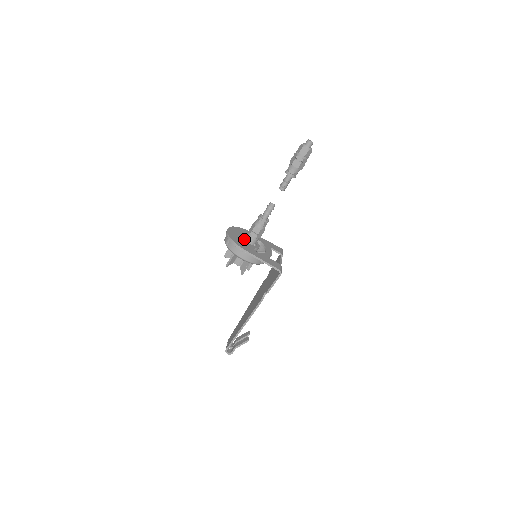
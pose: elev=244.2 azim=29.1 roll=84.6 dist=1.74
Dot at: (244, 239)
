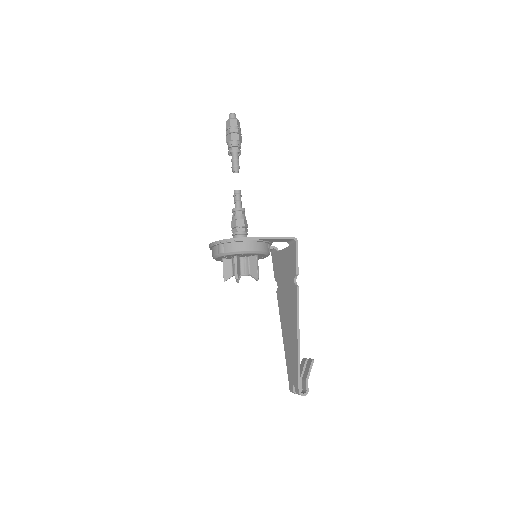
Dot at: occluded
